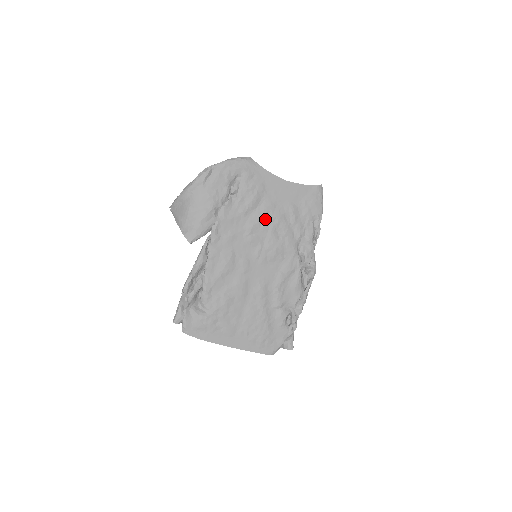
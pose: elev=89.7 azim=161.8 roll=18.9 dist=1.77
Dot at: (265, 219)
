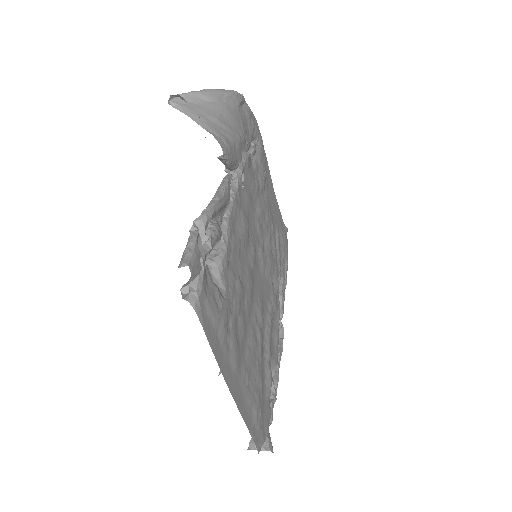
Dot at: (267, 215)
